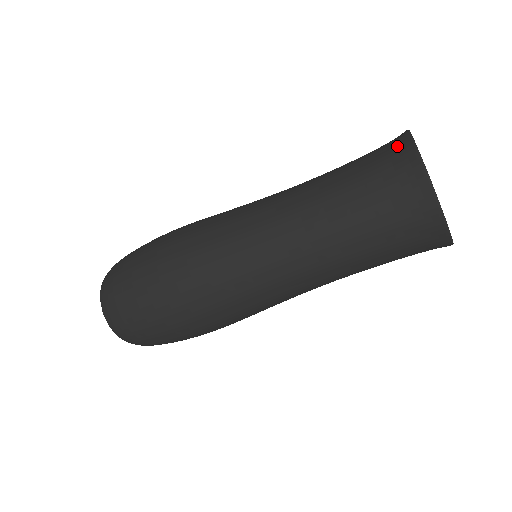
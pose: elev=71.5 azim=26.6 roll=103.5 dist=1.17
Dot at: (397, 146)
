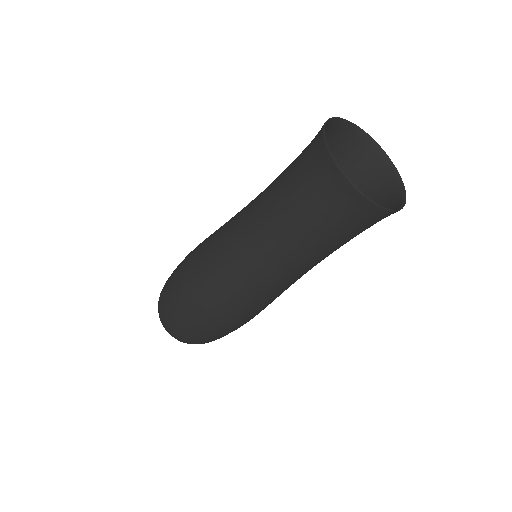
Dot at: (325, 170)
